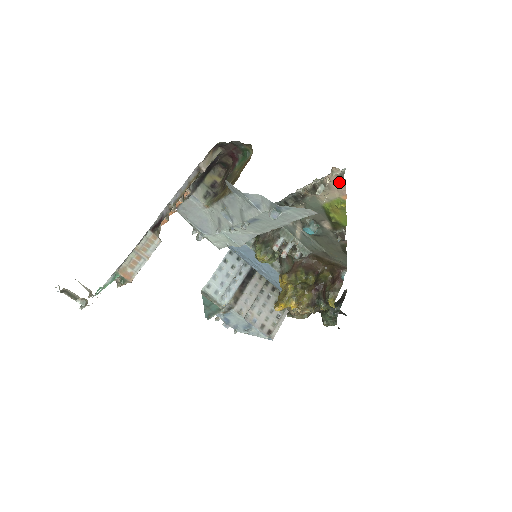
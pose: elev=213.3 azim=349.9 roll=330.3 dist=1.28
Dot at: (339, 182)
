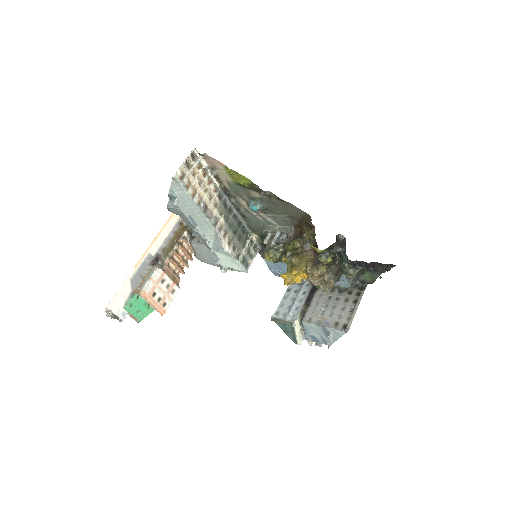
Dot at: (209, 159)
